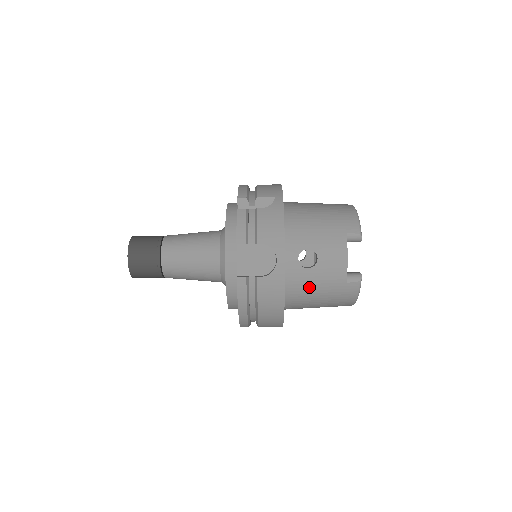
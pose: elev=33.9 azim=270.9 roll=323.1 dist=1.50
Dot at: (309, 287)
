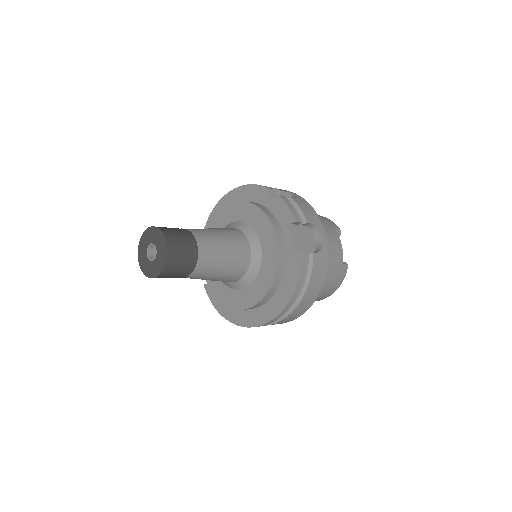
Dot at: occluded
